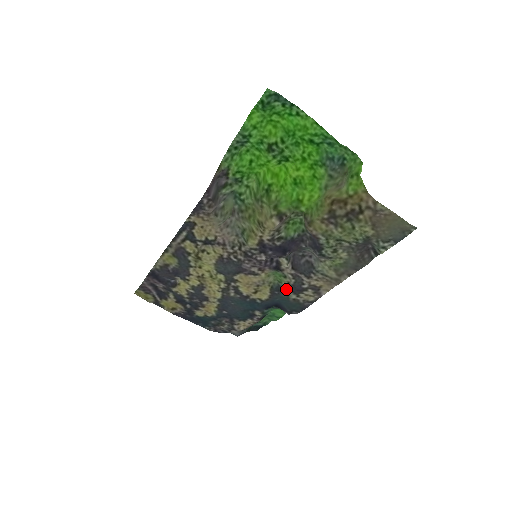
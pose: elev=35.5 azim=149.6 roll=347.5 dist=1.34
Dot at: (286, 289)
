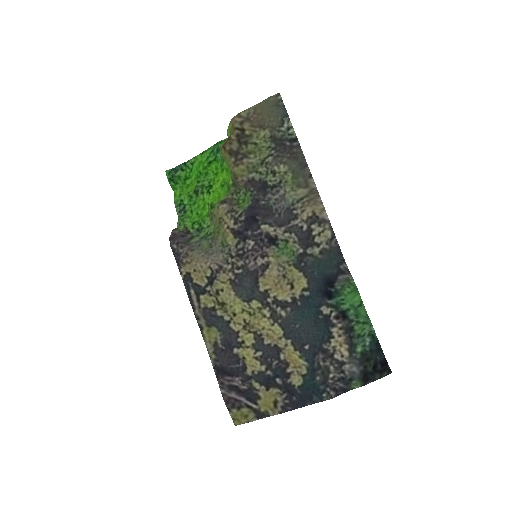
Dot at: (302, 251)
